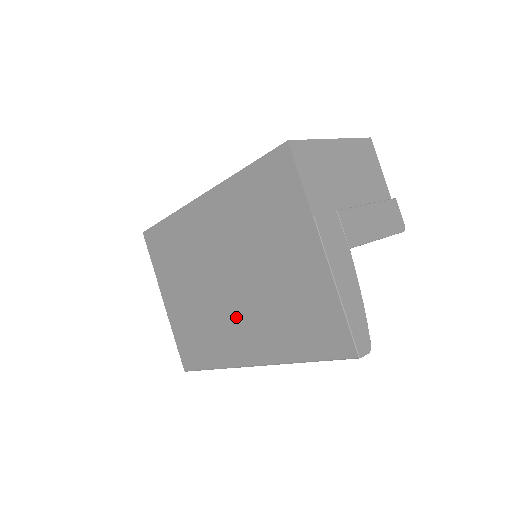
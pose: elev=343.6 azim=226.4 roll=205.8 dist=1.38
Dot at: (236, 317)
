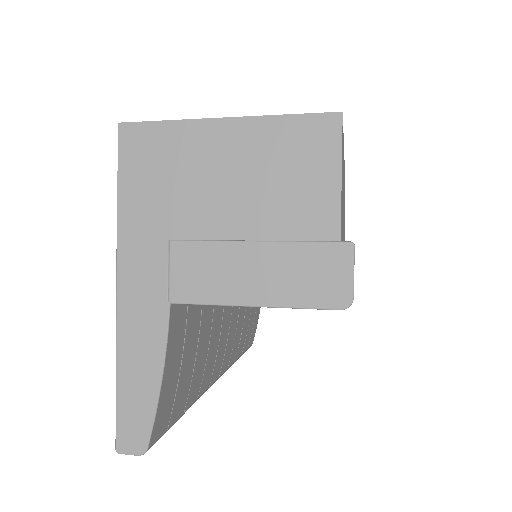
Dot at: occluded
